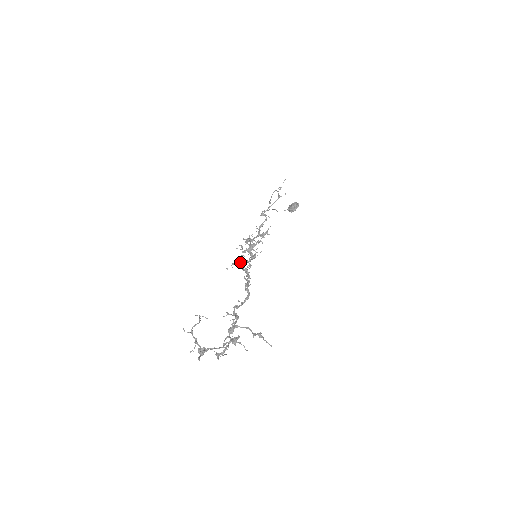
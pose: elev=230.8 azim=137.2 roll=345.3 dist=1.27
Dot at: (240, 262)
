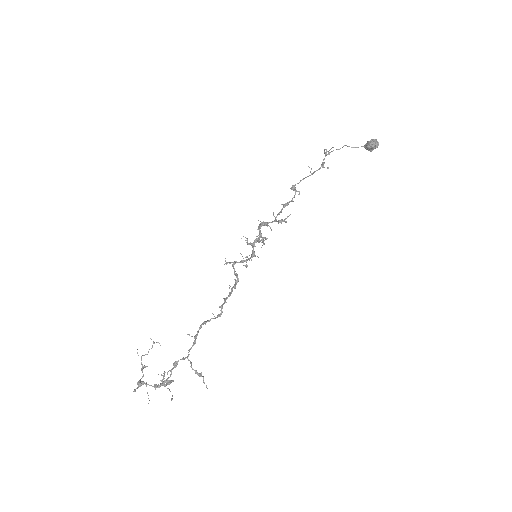
Dot at: (234, 263)
